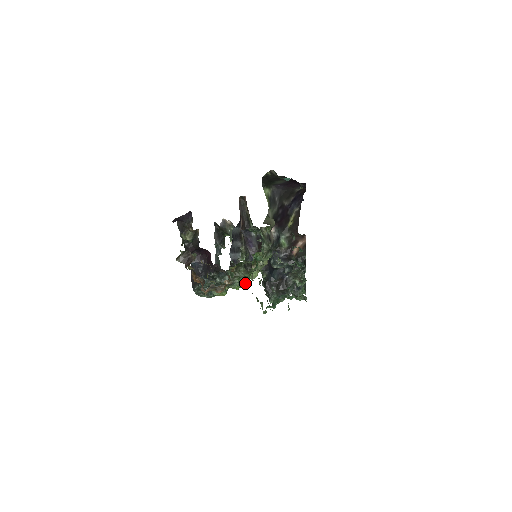
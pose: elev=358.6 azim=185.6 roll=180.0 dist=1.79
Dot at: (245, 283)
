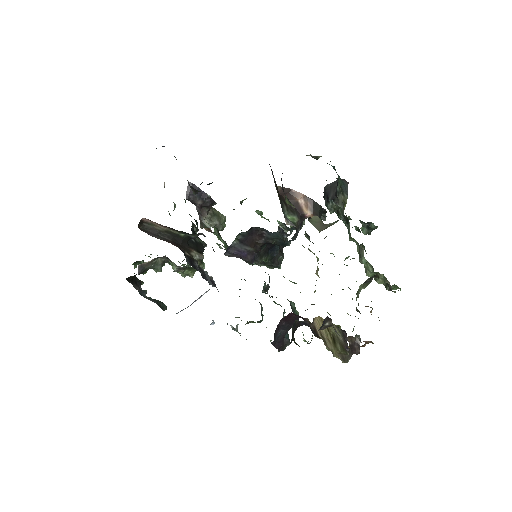
Dot at: occluded
